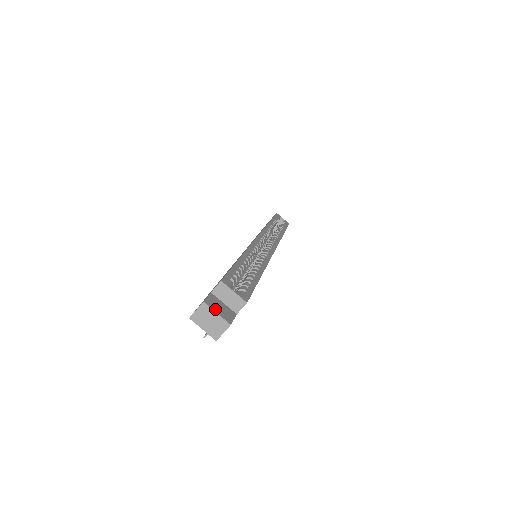
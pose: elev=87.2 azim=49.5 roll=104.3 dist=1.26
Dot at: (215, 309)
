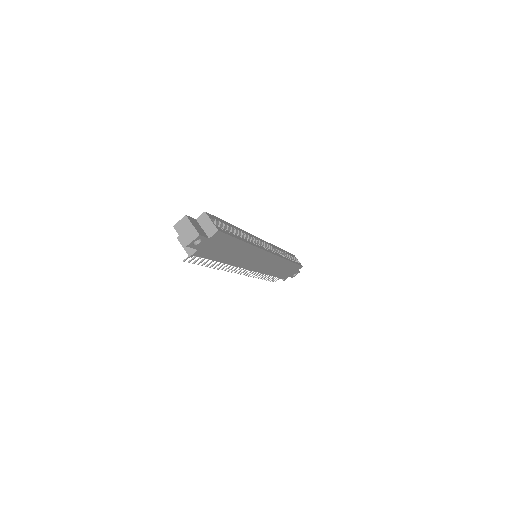
Dot at: (193, 223)
